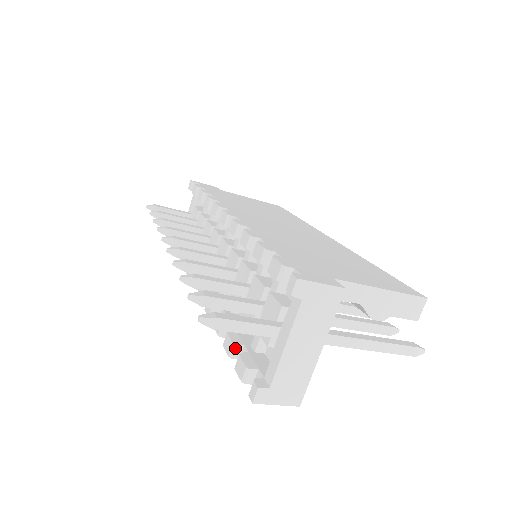
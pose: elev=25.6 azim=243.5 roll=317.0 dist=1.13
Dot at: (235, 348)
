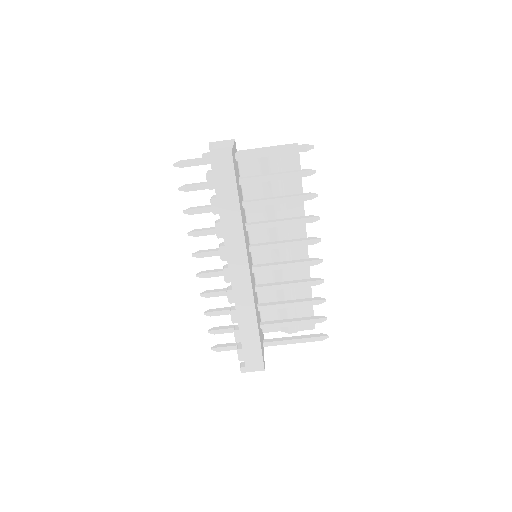
Dot at: (212, 196)
